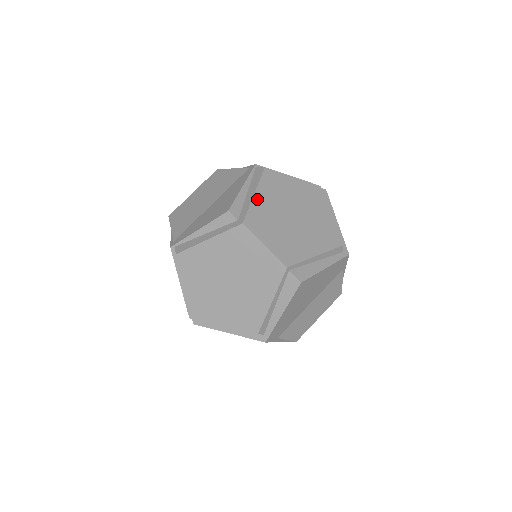
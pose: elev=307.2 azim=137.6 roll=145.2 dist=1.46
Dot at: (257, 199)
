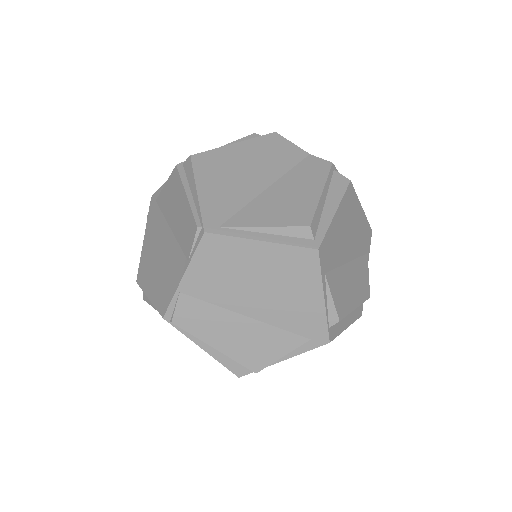
Dot at: occluded
